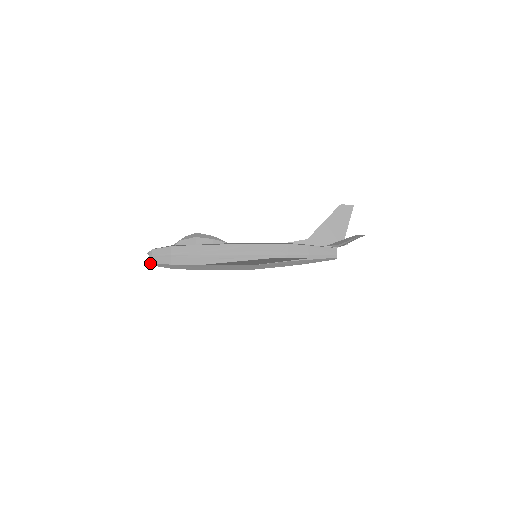
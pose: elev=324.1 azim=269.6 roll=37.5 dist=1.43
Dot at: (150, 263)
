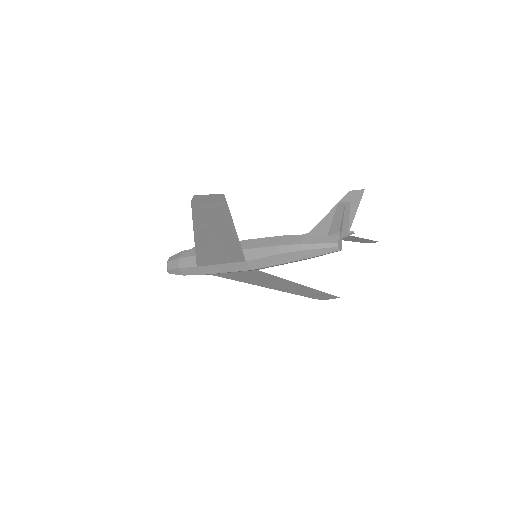
Dot at: (167, 271)
